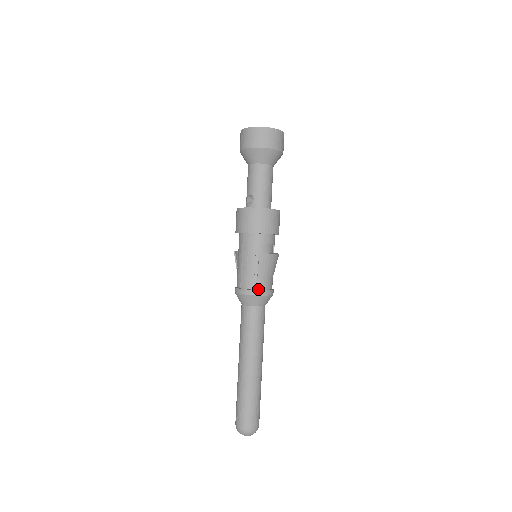
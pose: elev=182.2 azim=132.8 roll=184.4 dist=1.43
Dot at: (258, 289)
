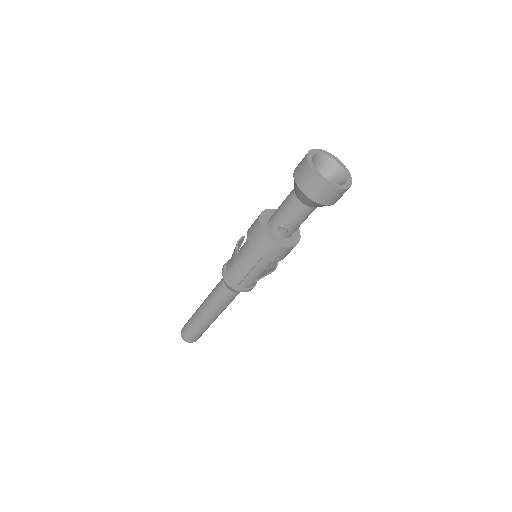
Dot at: (251, 286)
